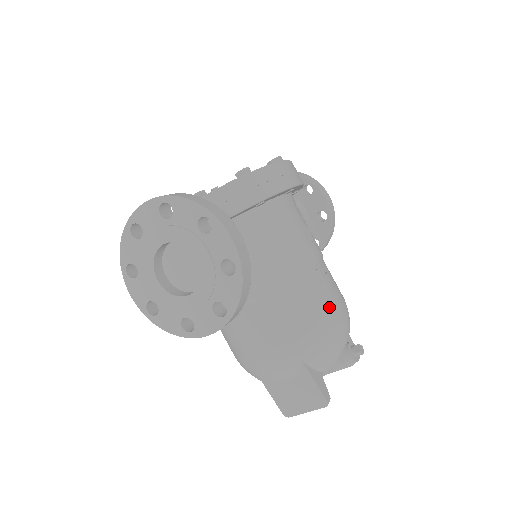
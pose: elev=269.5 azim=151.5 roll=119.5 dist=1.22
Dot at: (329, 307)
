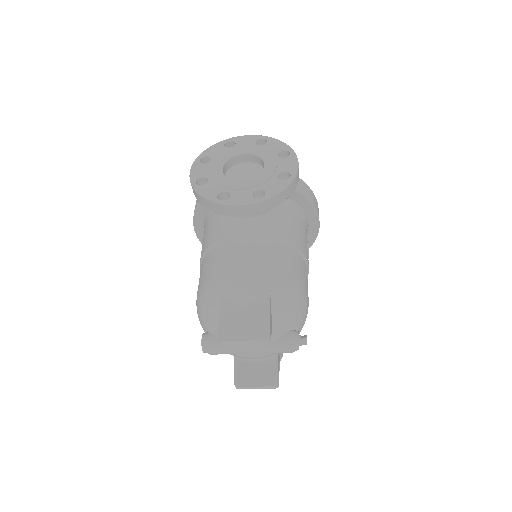
Dot at: (305, 287)
